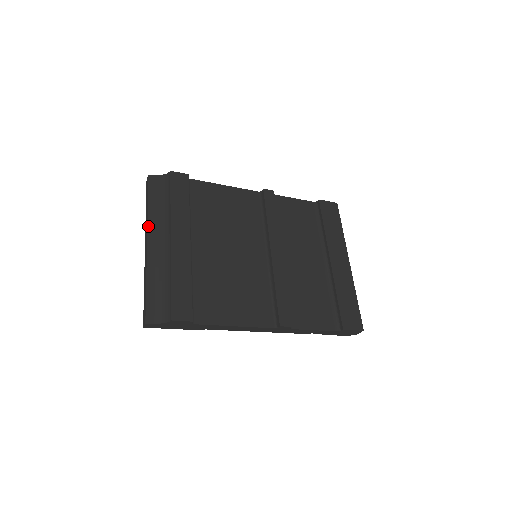
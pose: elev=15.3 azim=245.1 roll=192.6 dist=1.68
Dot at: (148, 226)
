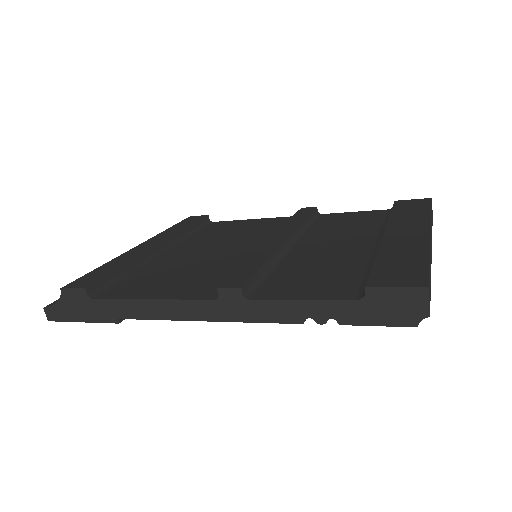
Dot at: occluded
